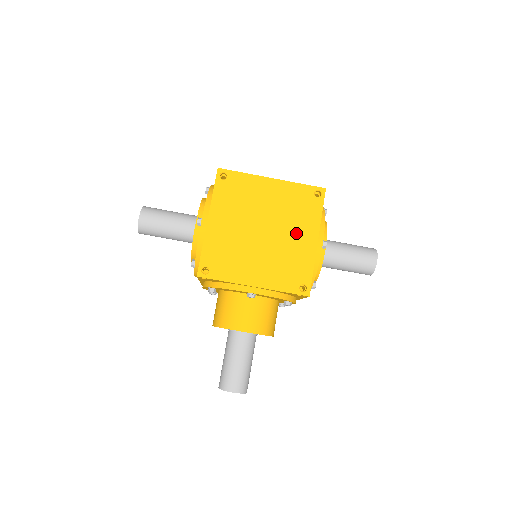
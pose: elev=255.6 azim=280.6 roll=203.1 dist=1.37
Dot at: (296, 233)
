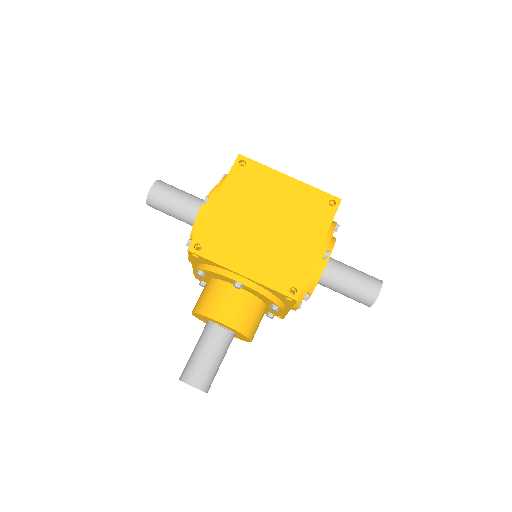
Dot at: (300, 234)
